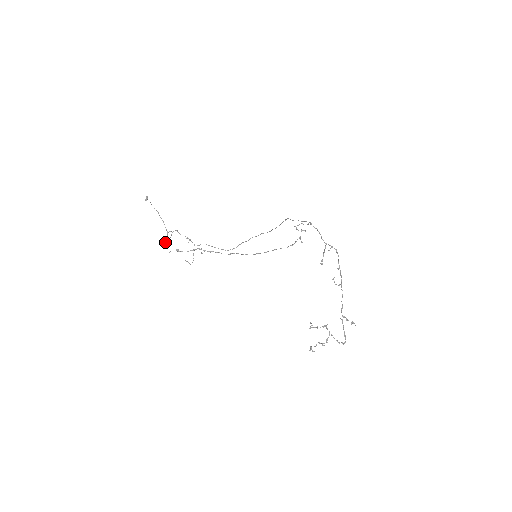
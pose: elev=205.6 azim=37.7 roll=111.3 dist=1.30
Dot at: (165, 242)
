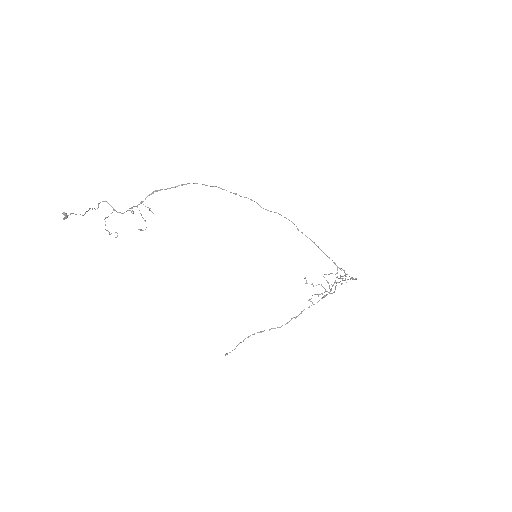
Dot at: occluded
